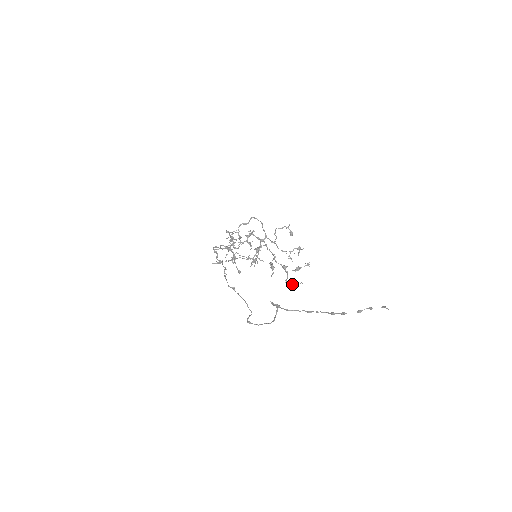
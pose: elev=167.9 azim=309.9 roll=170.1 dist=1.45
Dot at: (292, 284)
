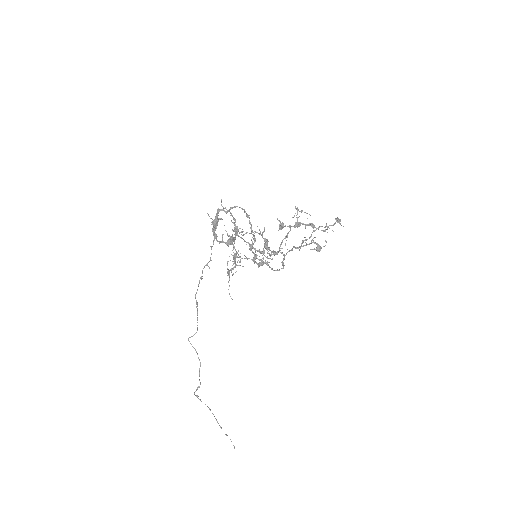
Dot at: occluded
